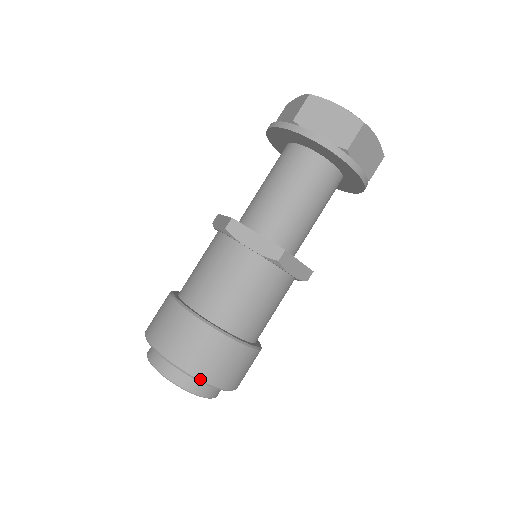
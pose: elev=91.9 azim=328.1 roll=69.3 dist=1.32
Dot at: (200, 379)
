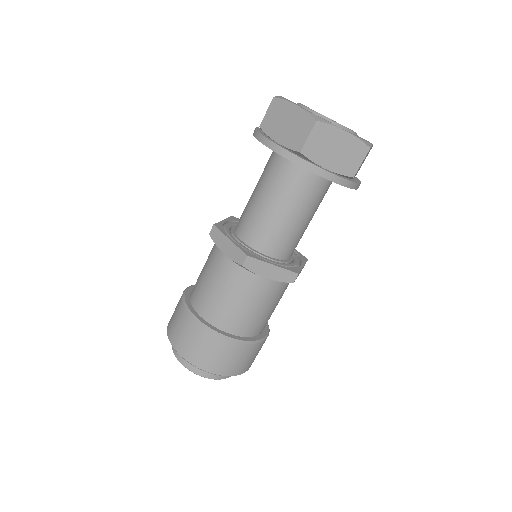
Dot at: (190, 362)
